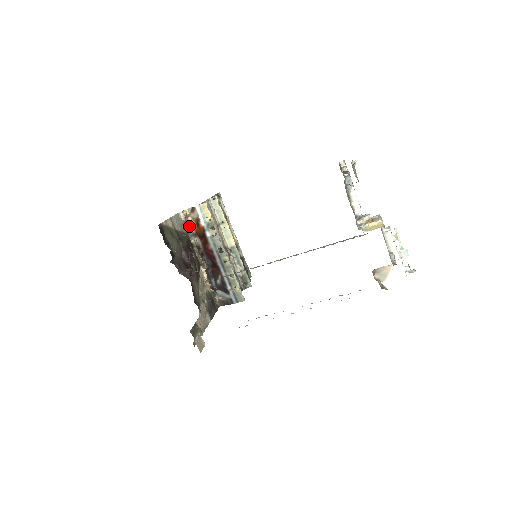
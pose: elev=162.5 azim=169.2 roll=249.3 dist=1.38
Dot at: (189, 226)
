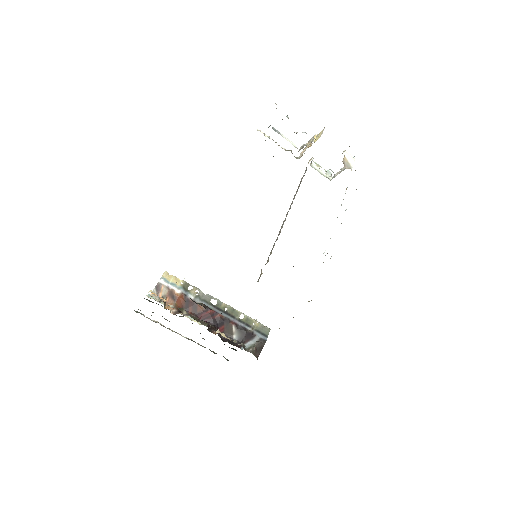
Dot at: occluded
